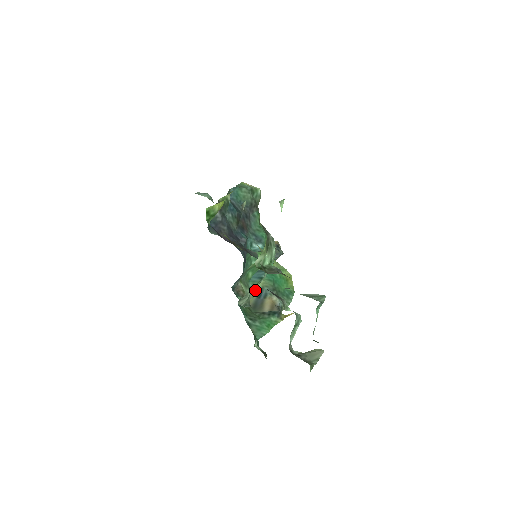
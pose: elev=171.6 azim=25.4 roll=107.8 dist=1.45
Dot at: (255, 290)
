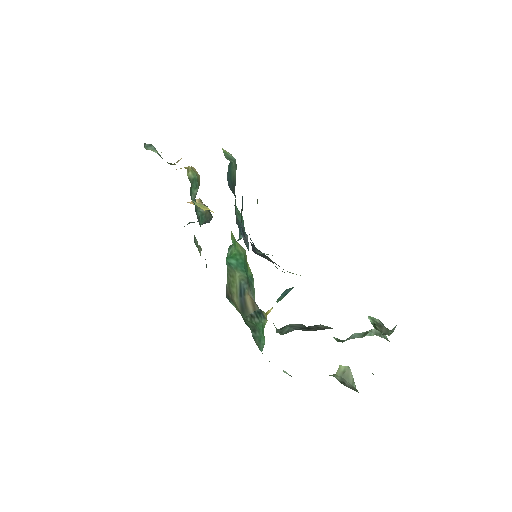
Dot at: (236, 287)
